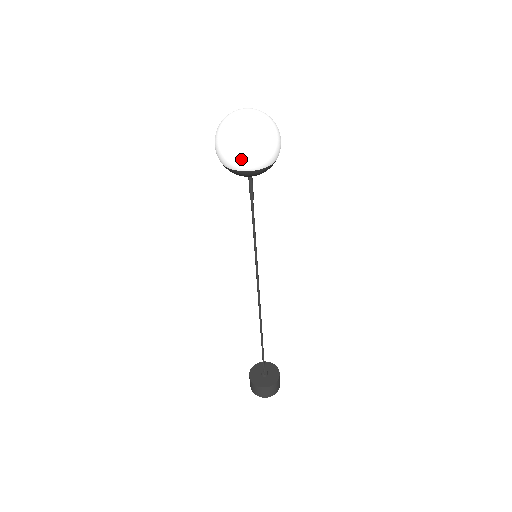
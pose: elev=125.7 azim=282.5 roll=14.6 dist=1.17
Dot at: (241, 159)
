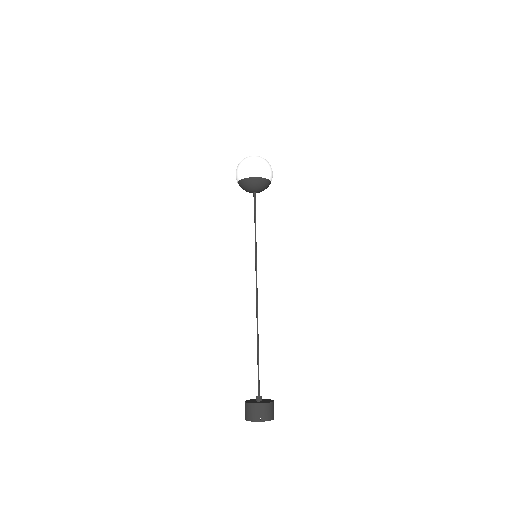
Dot at: (248, 169)
